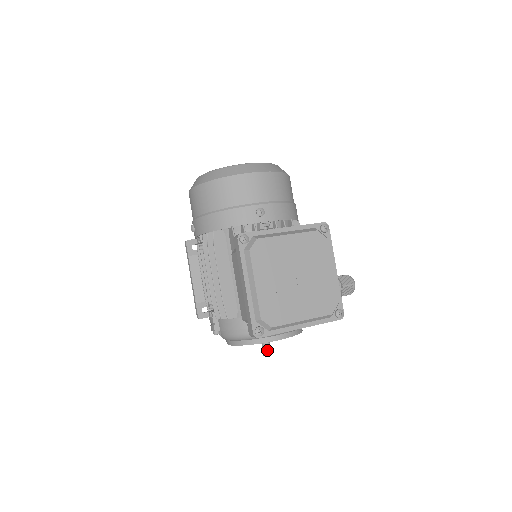
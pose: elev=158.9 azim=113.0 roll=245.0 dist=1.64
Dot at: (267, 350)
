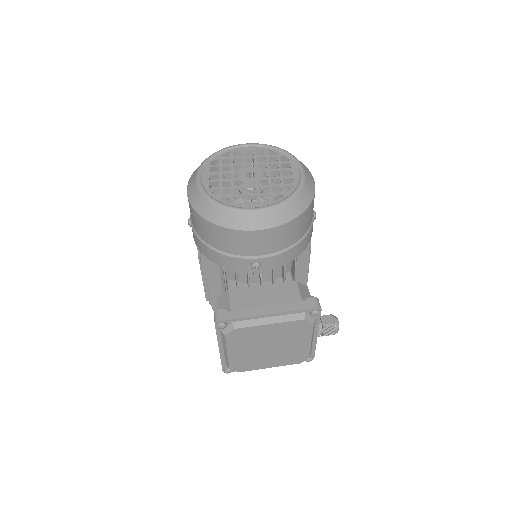
Dot at: occluded
